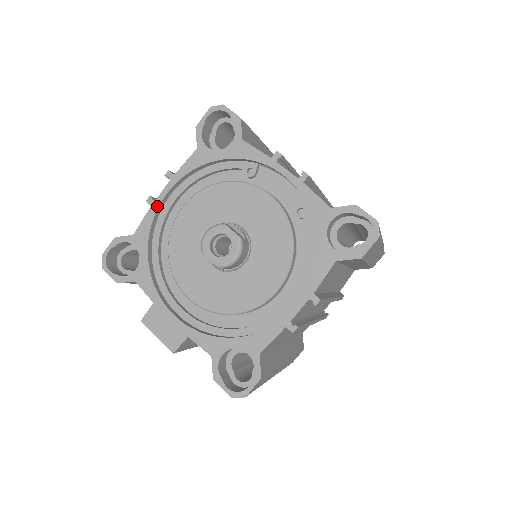
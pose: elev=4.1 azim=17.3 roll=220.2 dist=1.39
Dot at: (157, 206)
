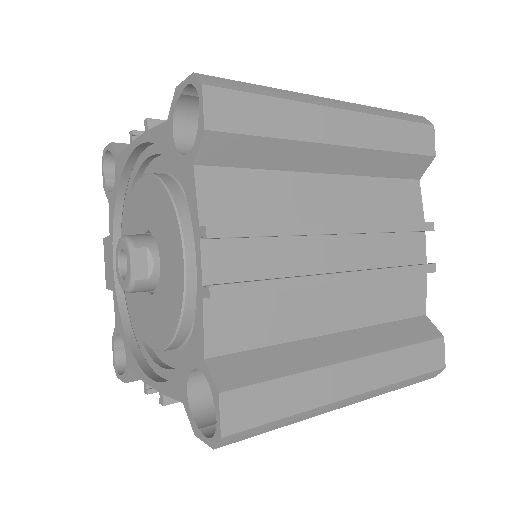
Dot at: (132, 149)
